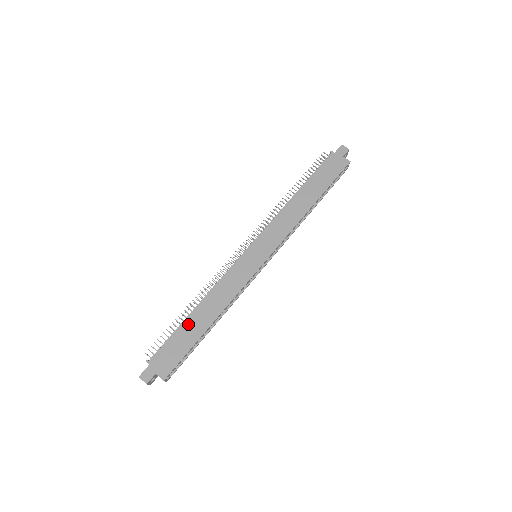
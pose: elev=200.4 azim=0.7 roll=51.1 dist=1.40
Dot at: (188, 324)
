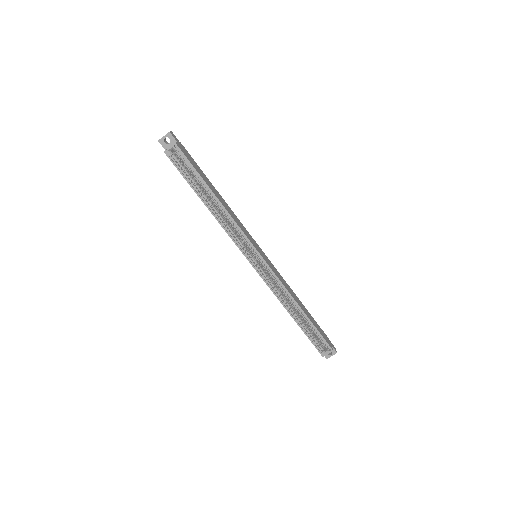
Dot at: (209, 182)
